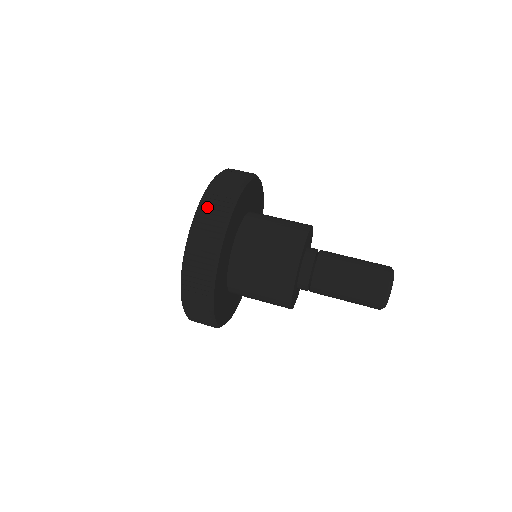
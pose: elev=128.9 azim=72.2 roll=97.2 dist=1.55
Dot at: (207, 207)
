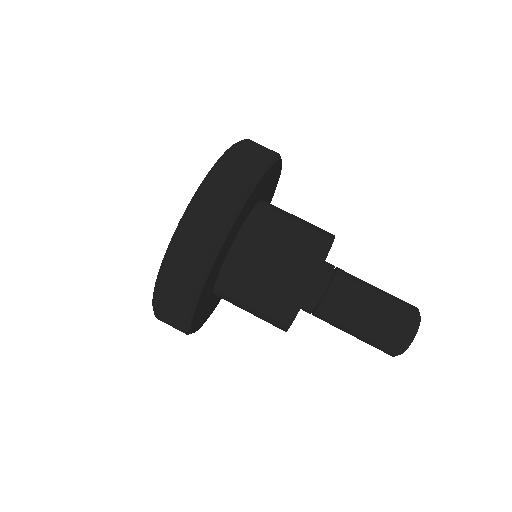
Dot at: (244, 149)
